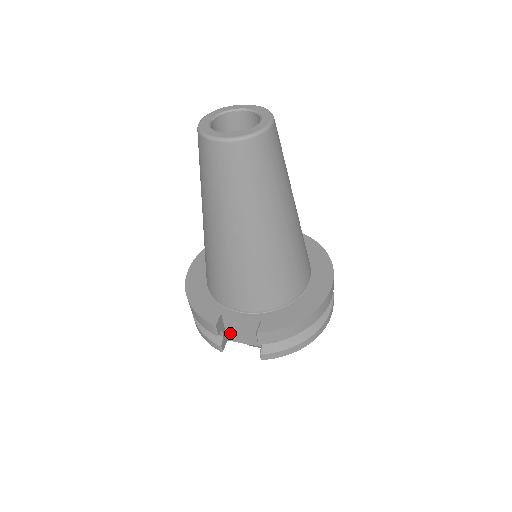
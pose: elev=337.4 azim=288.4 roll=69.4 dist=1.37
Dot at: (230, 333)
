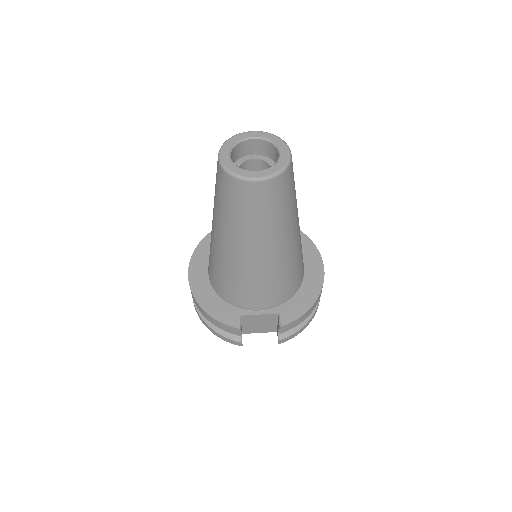
Dot at: (246, 328)
